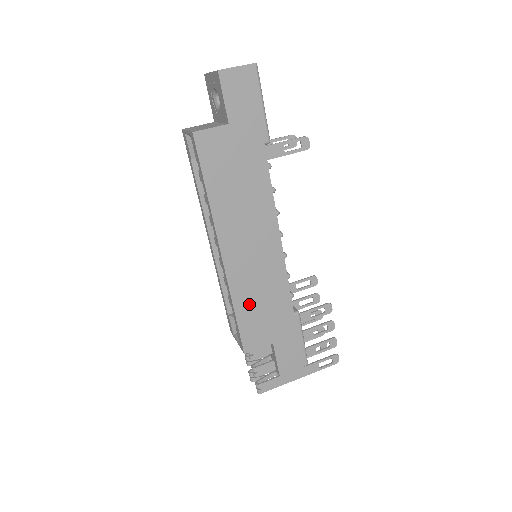
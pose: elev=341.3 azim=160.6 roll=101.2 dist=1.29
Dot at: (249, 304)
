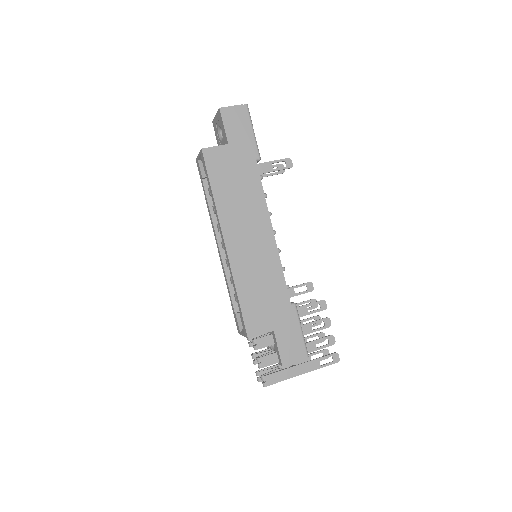
Dot at: (250, 290)
